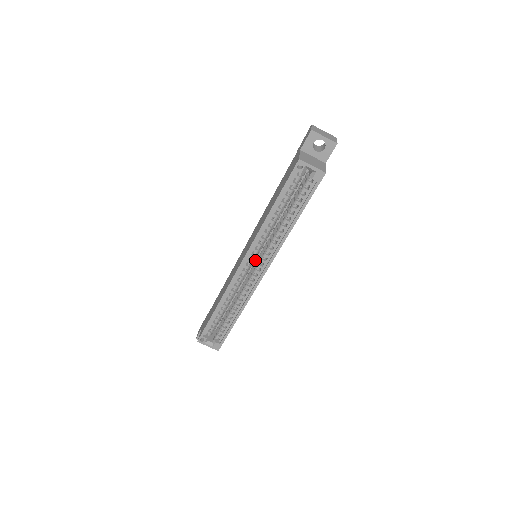
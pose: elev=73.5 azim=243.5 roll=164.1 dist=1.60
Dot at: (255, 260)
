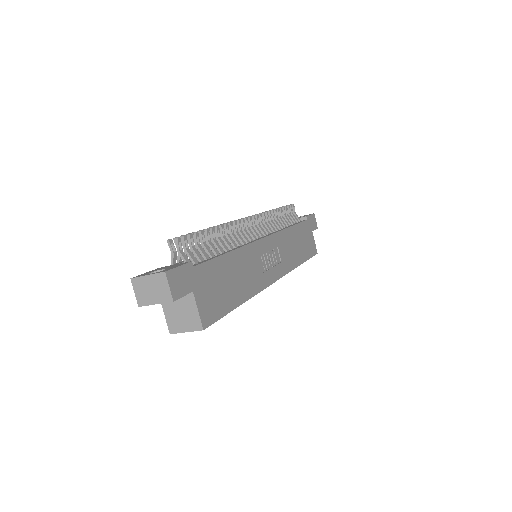
Dot at: occluded
